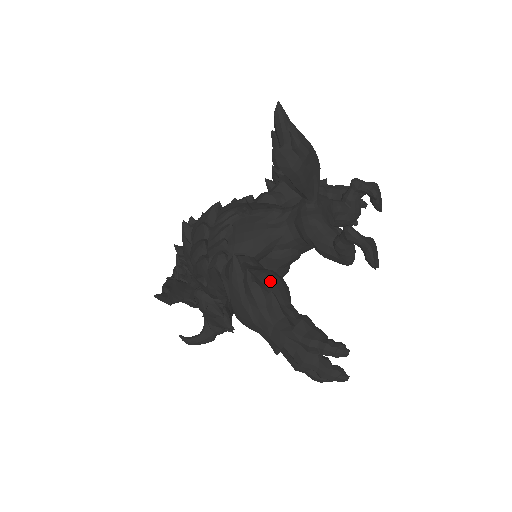
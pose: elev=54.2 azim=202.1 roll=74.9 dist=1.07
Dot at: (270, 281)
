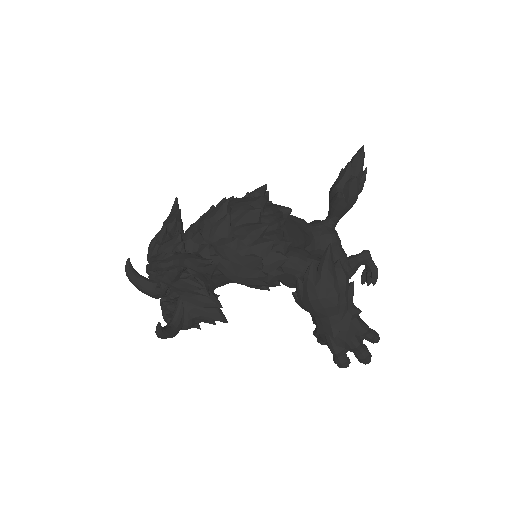
Dot at: occluded
